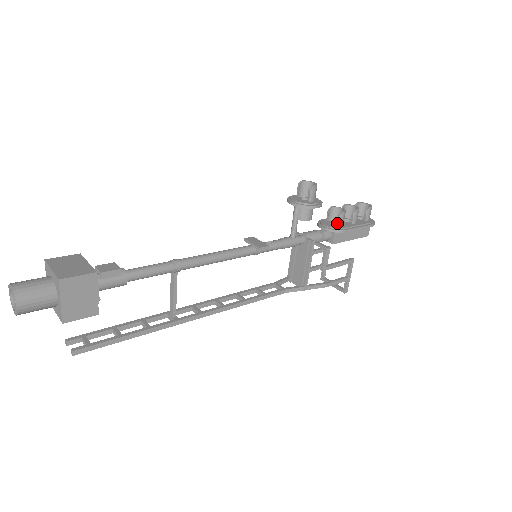
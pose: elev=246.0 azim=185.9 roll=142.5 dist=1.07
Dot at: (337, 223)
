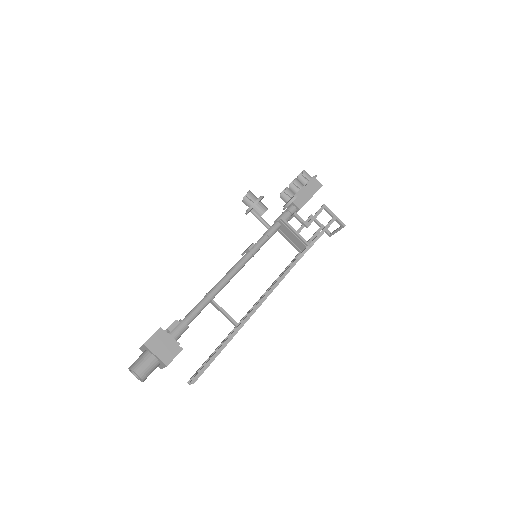
Dot at: occluded
